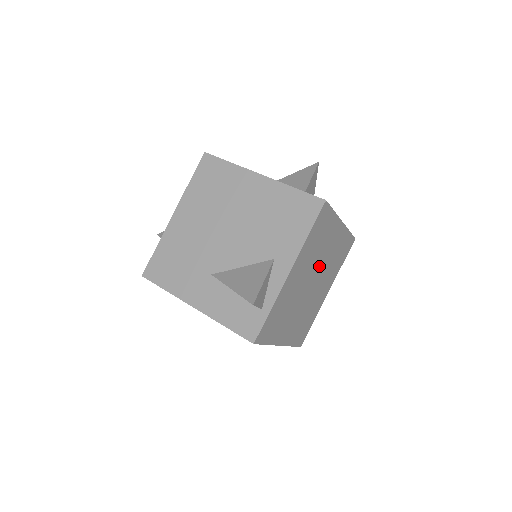
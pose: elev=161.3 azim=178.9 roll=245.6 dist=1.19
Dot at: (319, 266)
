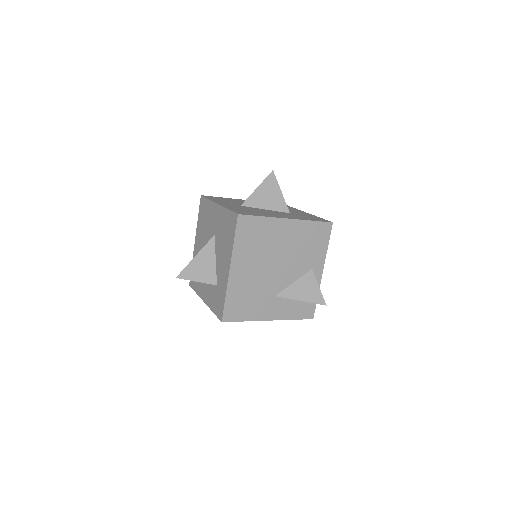
Dot at: occluded
